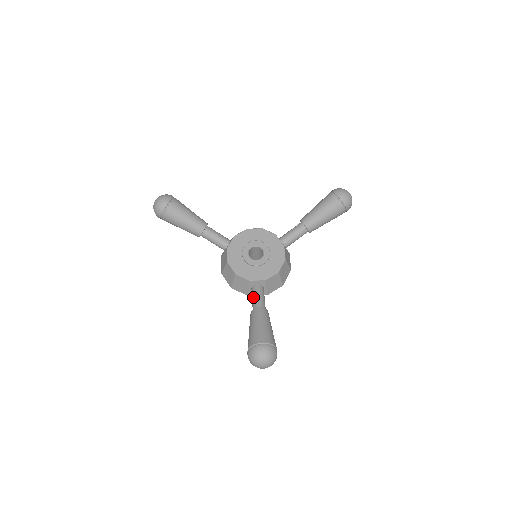
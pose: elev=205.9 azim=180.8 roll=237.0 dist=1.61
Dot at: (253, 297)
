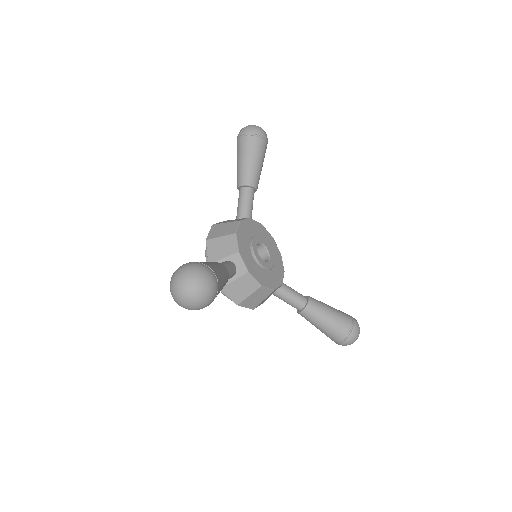
Dot at: (225, 262)
